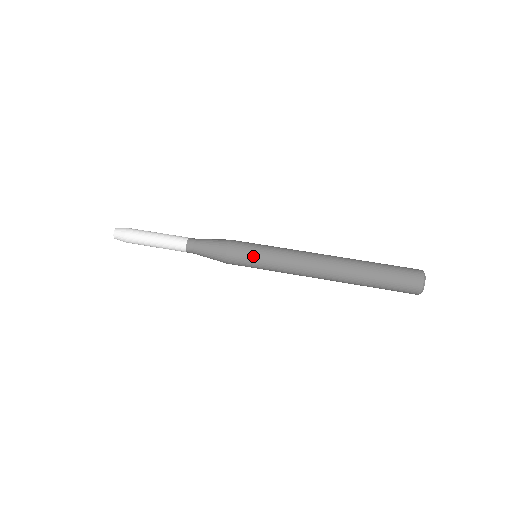
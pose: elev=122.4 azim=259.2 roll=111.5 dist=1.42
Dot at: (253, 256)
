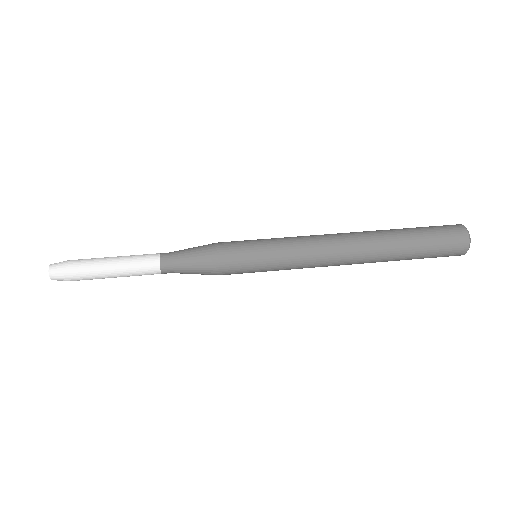
Dot at: (256, 262)
